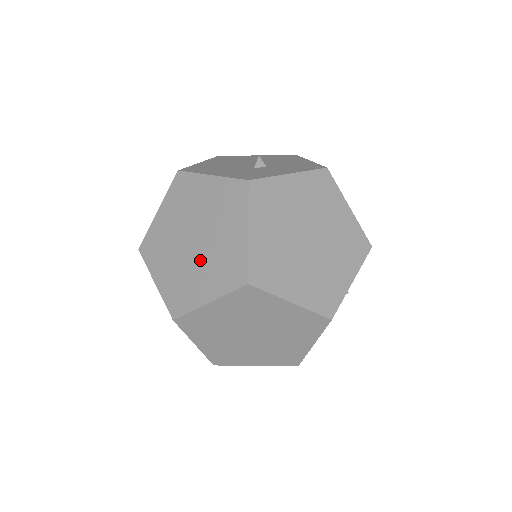
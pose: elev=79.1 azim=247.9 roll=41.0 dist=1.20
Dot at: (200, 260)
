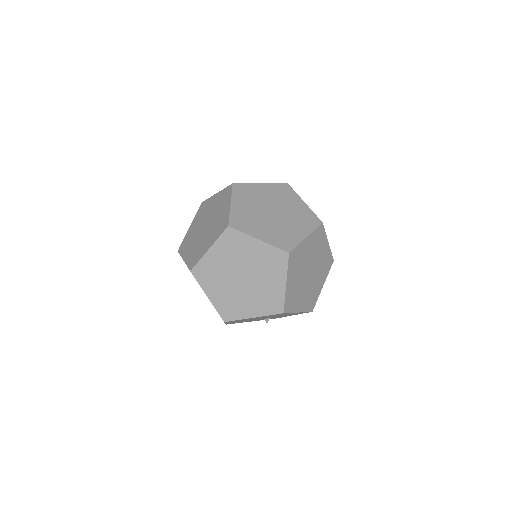
Dot at: (269, 222)
